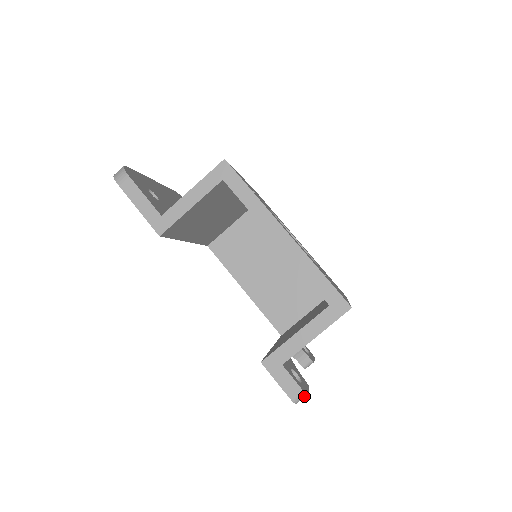
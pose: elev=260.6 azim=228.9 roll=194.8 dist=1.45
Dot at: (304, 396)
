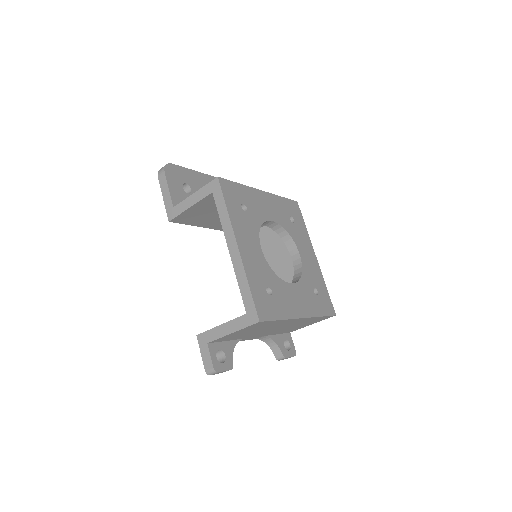
Dot at: (214, 372)
